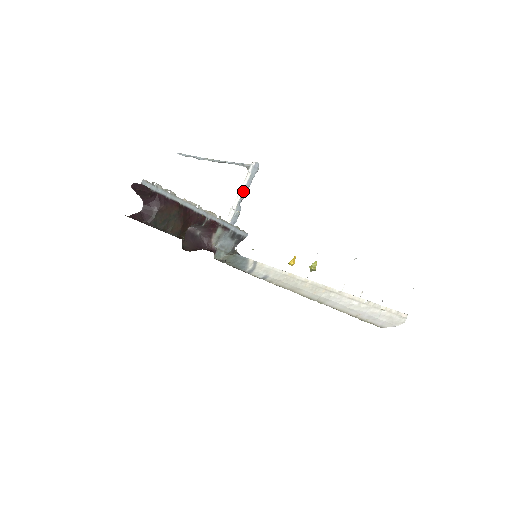
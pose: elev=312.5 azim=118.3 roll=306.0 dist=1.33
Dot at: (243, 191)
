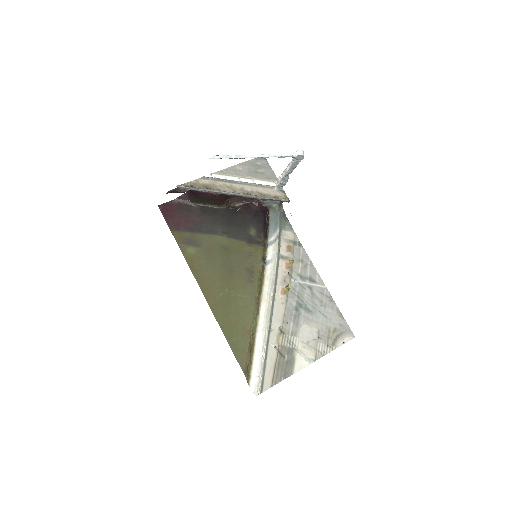
Dot at: (287, 171)
